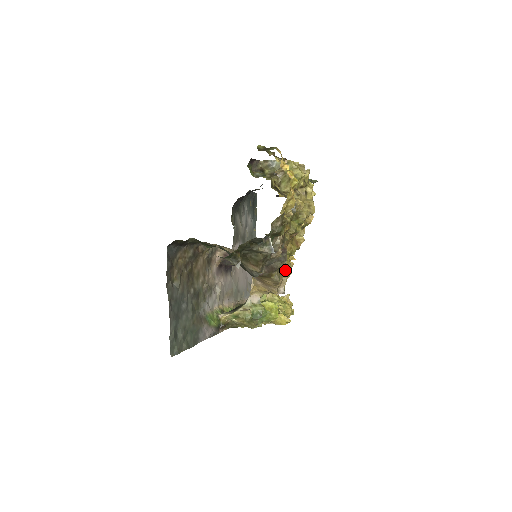
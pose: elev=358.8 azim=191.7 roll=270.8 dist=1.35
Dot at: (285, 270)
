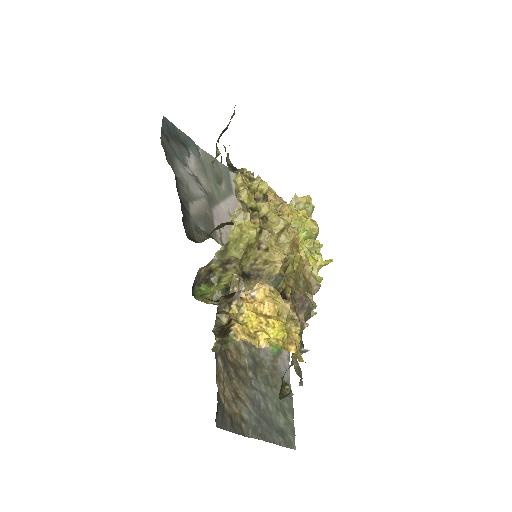
Dot at: (308, 282)
